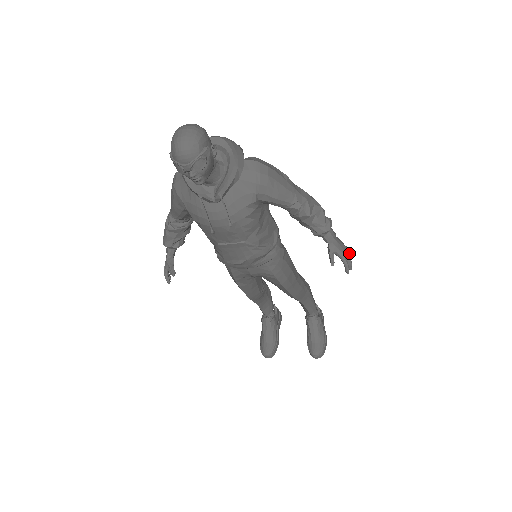
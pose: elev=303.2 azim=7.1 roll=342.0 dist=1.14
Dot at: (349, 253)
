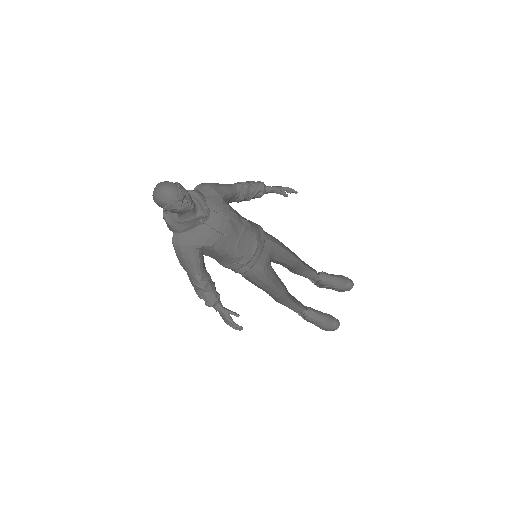
Dot at: occluded
